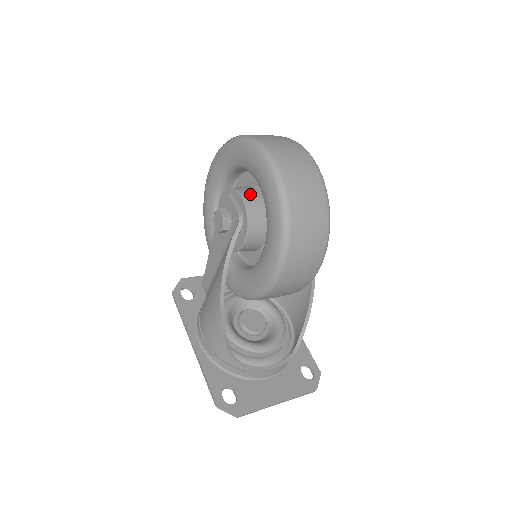
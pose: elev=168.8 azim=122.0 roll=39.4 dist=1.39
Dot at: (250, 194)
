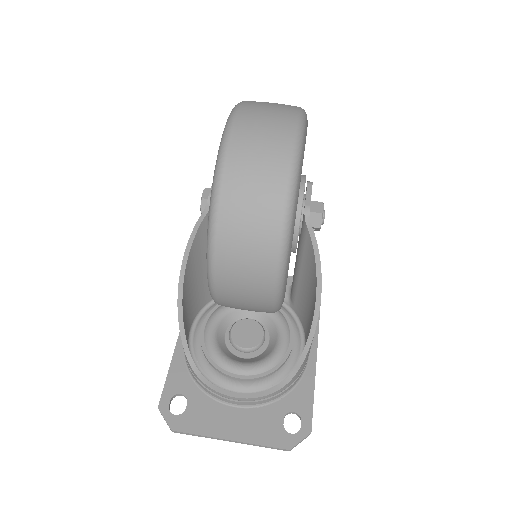
Dot at: occluded
